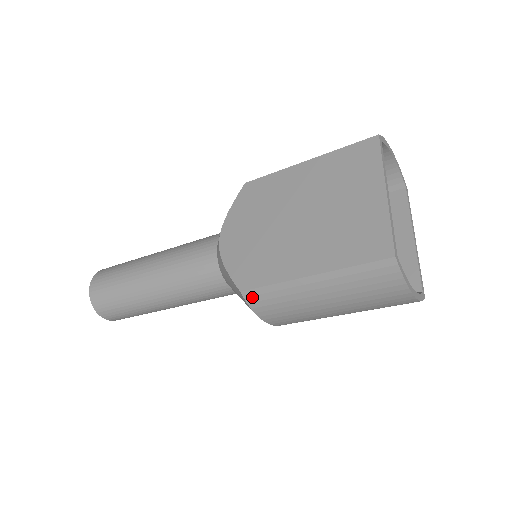
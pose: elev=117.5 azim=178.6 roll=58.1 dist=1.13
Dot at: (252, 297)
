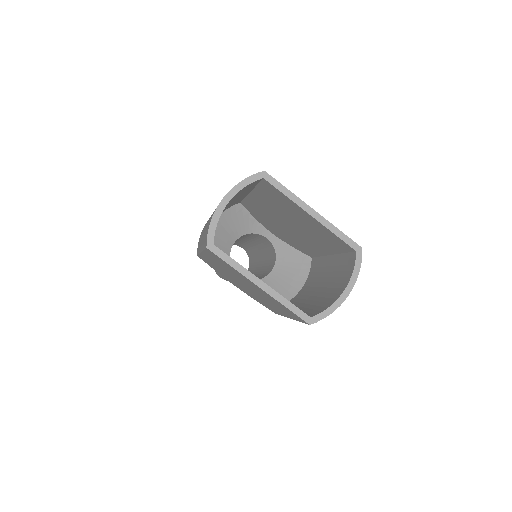
Dot at: occluded
